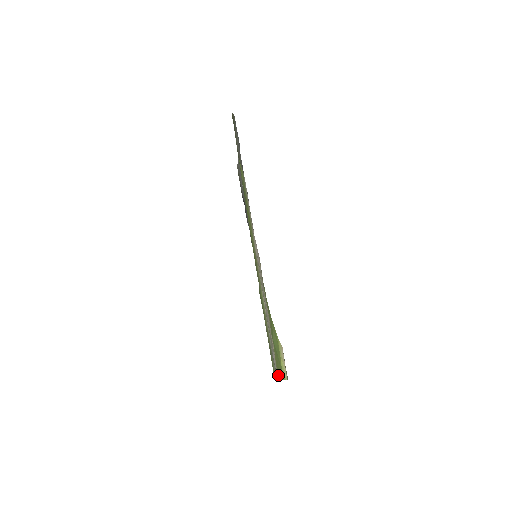
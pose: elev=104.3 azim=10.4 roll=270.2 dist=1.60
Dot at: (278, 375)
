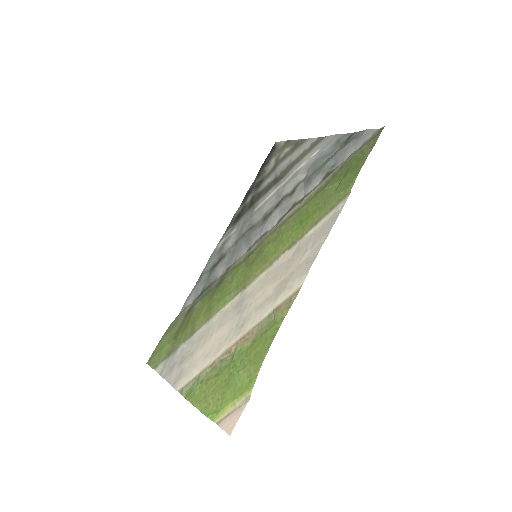
Dot at: (192, 397)
